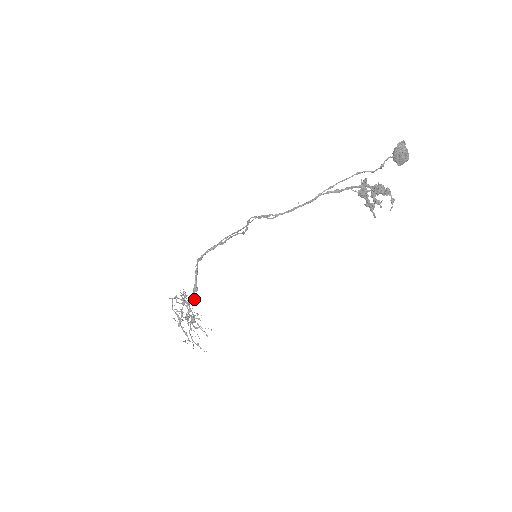
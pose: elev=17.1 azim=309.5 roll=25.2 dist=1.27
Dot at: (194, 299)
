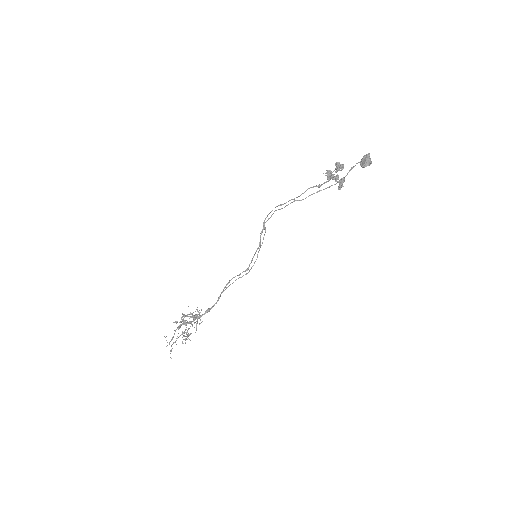
Dot at: occluded
